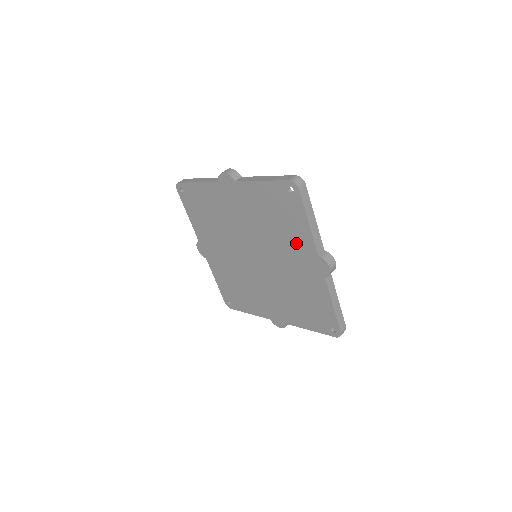
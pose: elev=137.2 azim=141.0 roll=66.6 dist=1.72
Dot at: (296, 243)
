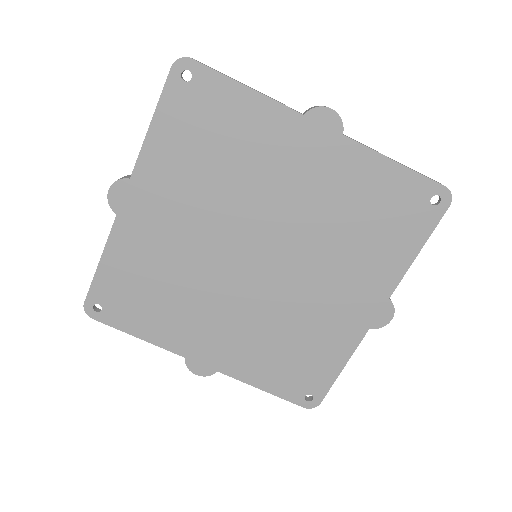
Dot at: (267, 143)
